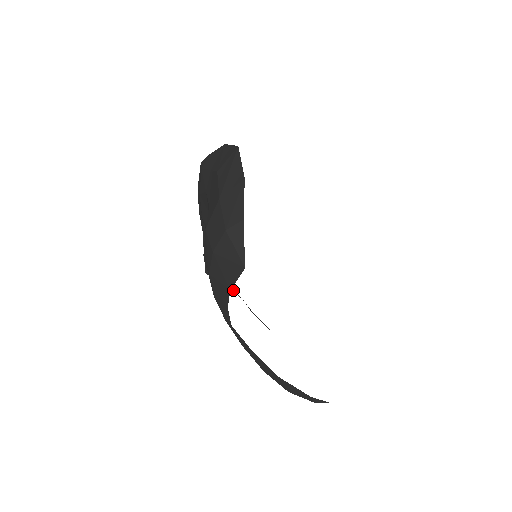
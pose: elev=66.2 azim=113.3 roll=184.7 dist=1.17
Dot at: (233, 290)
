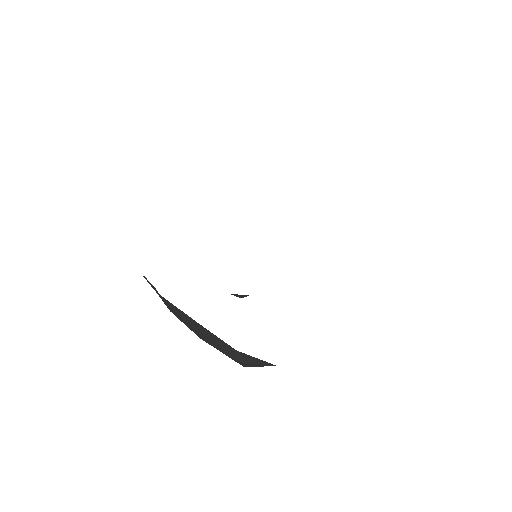
Dot at: occluded
